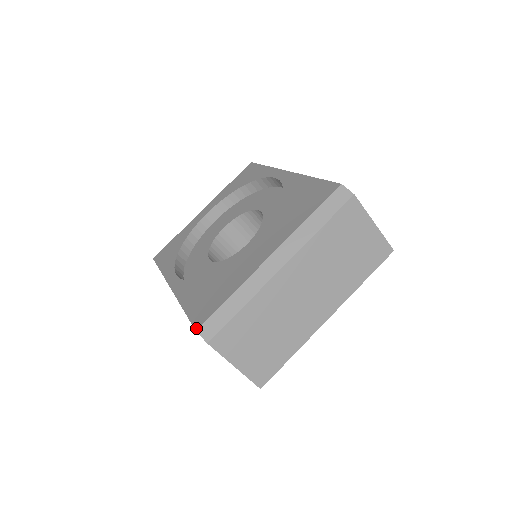
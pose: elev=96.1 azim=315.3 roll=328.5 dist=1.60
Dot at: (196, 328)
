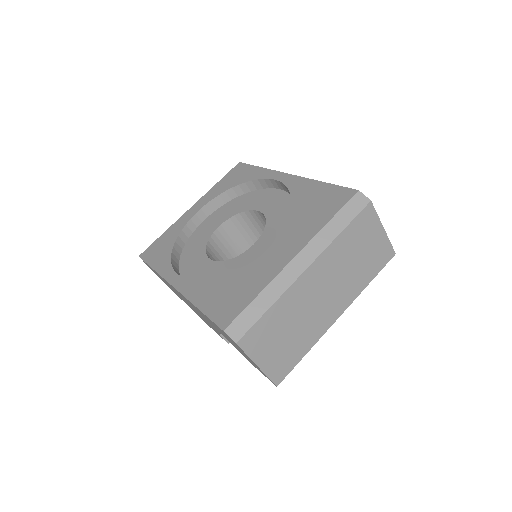
Dot at: (223, 328)
